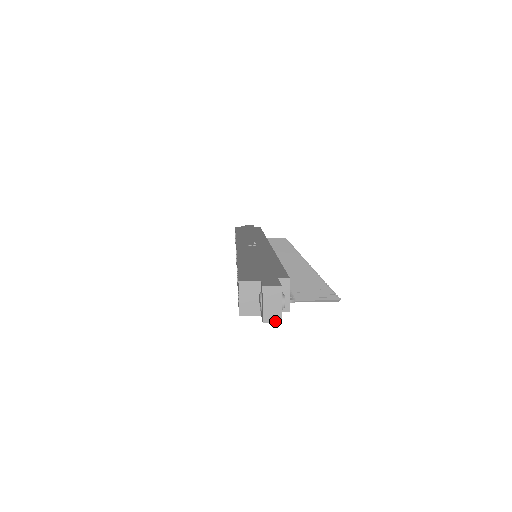
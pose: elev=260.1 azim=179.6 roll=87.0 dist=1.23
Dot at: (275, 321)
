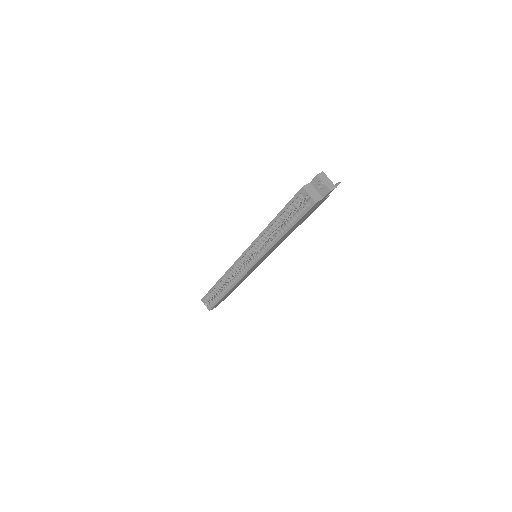
Dot at: (334, 188)
